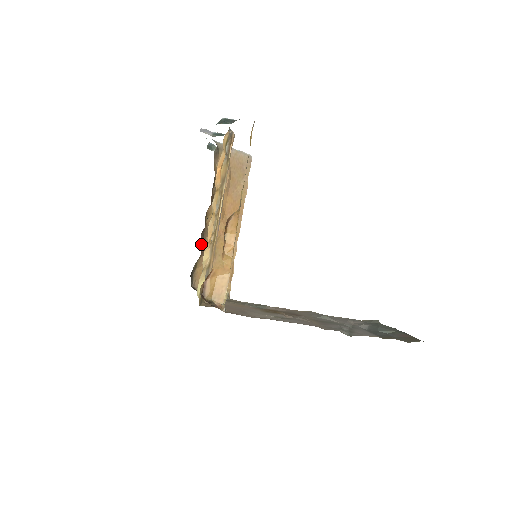
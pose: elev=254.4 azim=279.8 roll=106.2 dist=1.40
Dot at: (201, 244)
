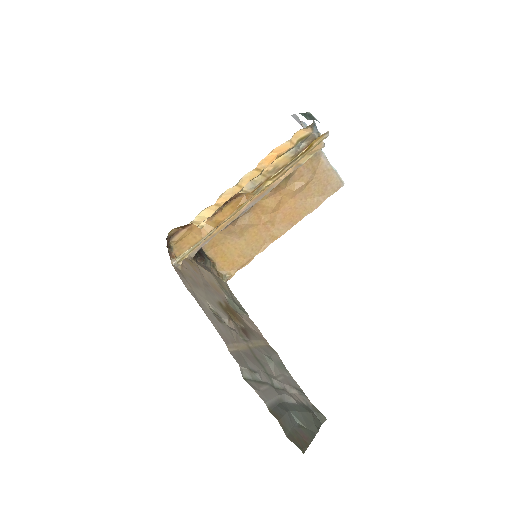
Dot at: occluded
